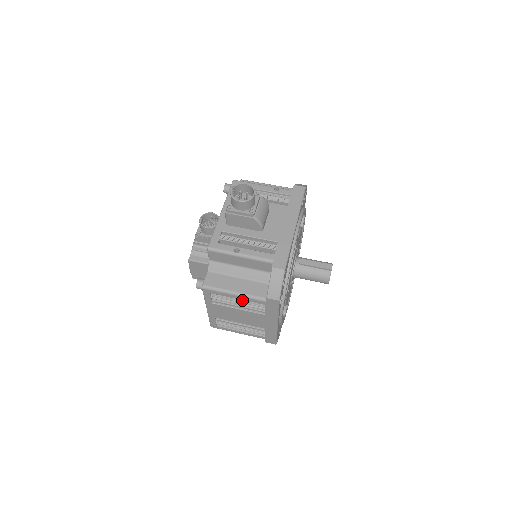
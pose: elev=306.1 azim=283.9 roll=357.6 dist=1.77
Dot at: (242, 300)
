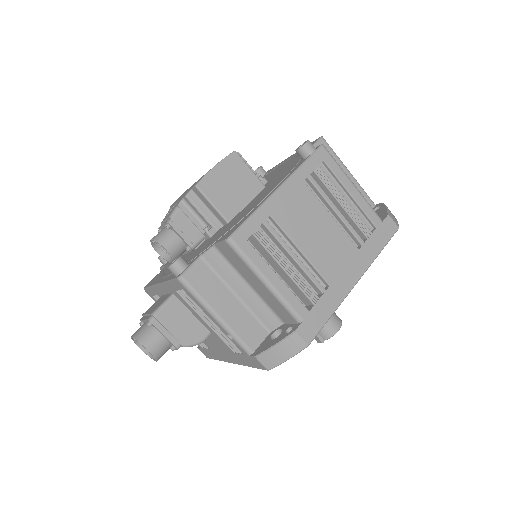
Dot at: occluded
